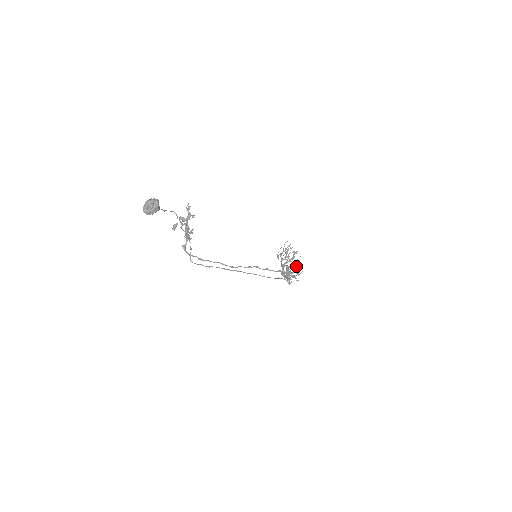
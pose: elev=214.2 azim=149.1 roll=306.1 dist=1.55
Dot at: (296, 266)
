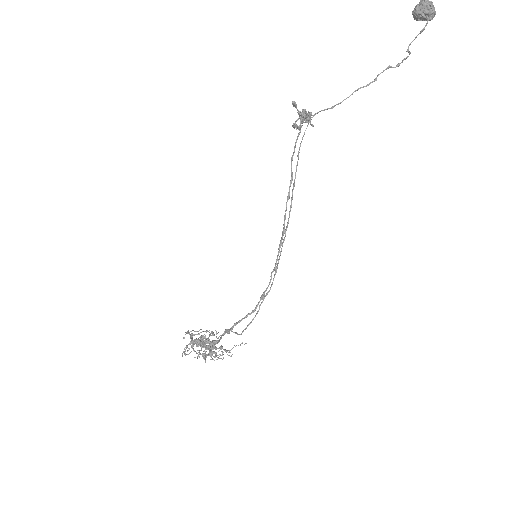
Dot at: occluded
